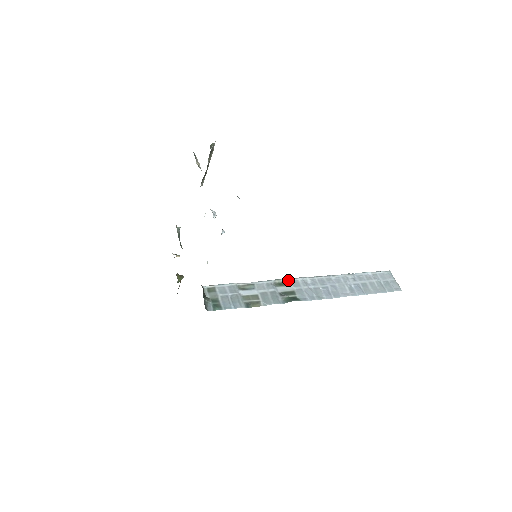
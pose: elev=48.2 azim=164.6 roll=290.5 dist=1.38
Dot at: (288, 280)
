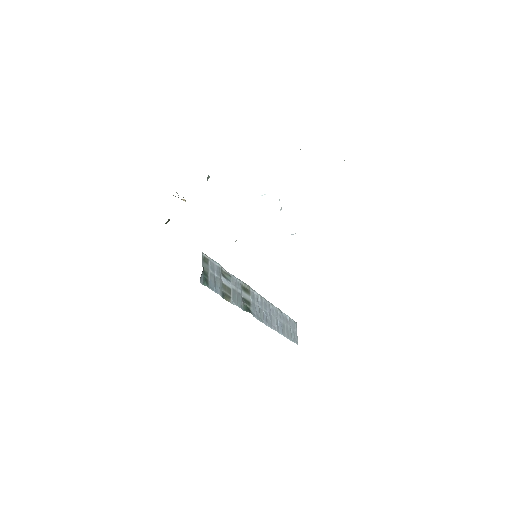
Dot at: (249, 288)
